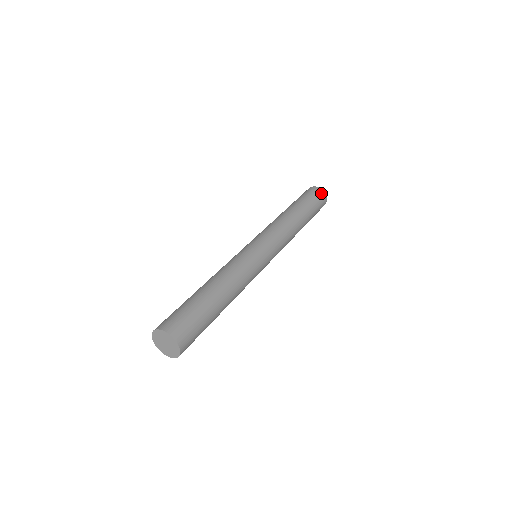
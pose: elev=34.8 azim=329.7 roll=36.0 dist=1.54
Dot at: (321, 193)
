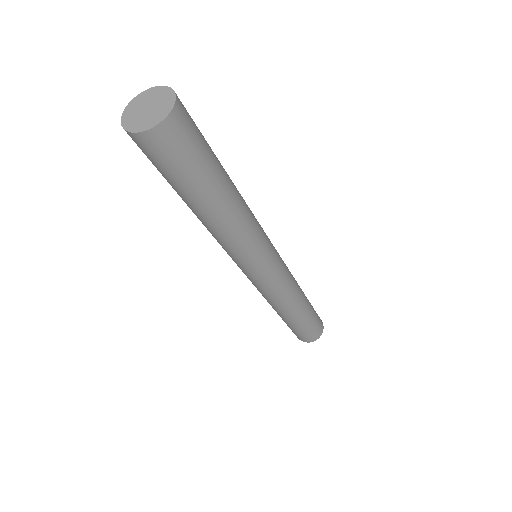
Dot at: (321, 322)
